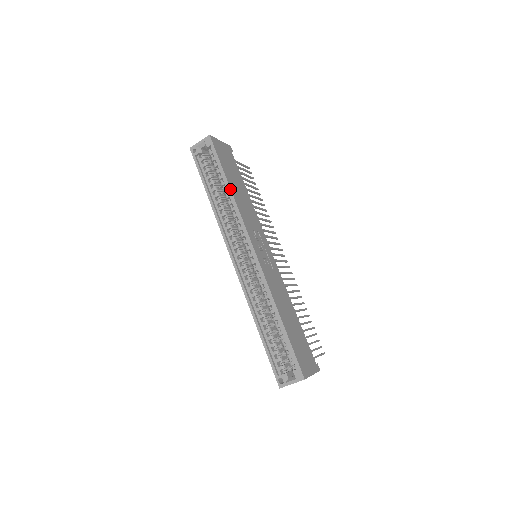
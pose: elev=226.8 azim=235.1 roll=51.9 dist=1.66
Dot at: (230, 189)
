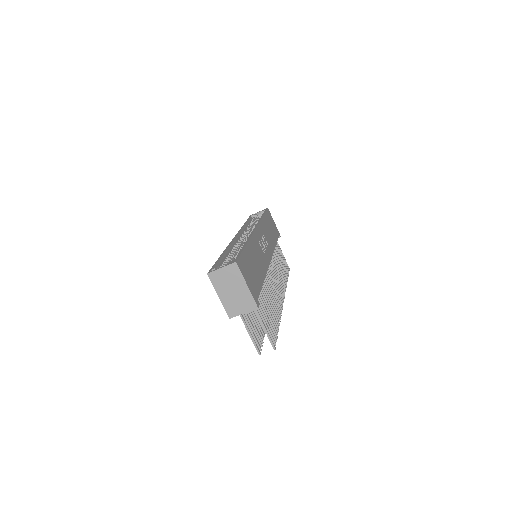
Dot at: (262, 216)
